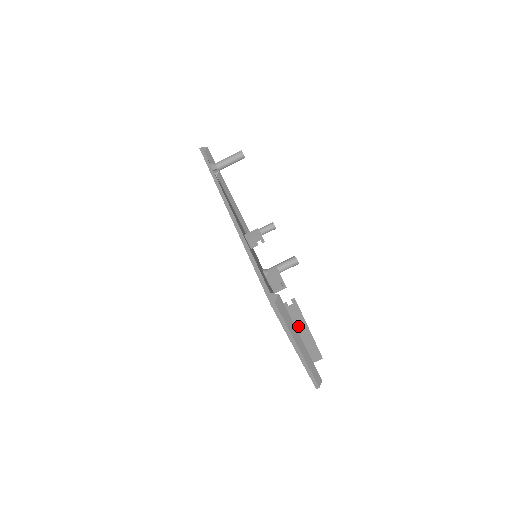
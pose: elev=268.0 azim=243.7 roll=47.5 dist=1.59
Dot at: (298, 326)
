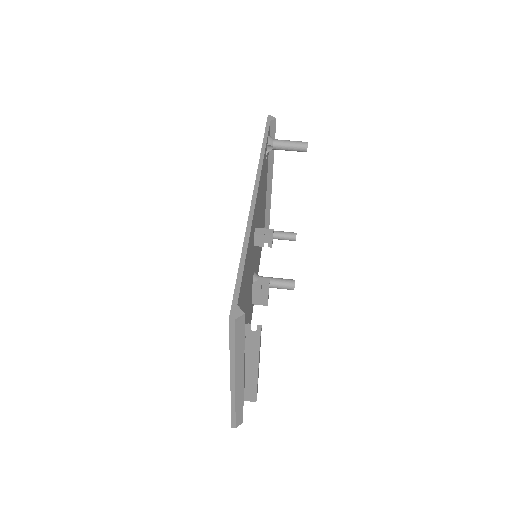
Dot at: (248, 356)
